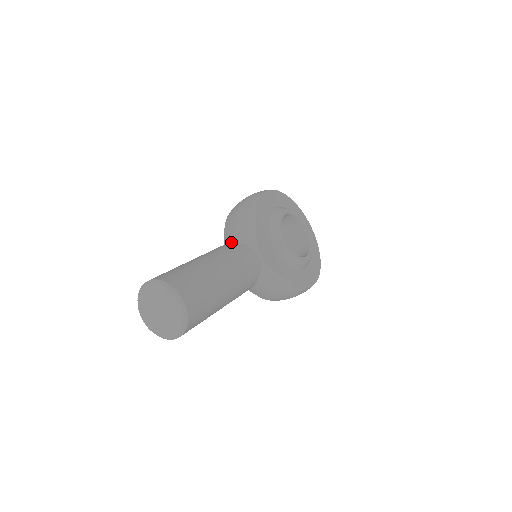
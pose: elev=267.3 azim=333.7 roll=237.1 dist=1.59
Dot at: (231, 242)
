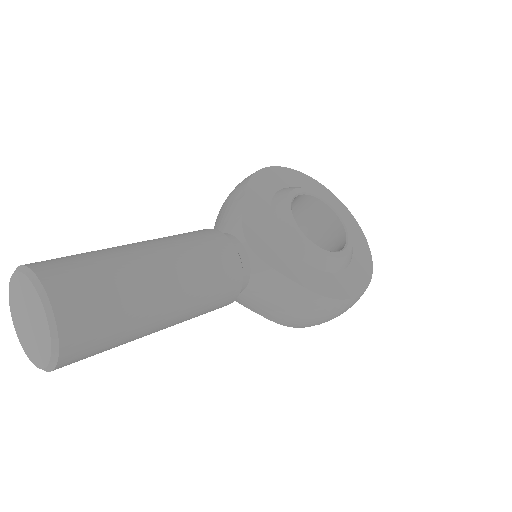
Dot at: occluded
